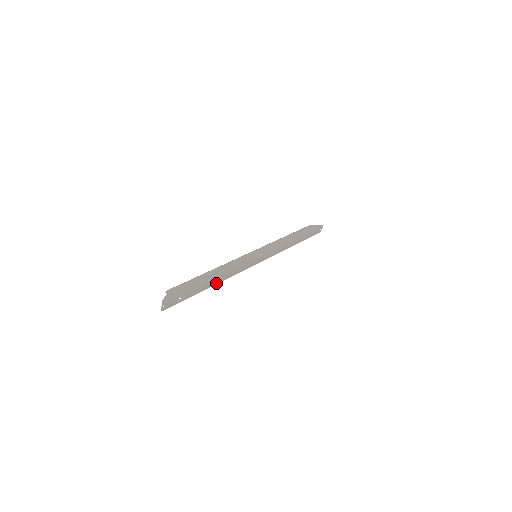
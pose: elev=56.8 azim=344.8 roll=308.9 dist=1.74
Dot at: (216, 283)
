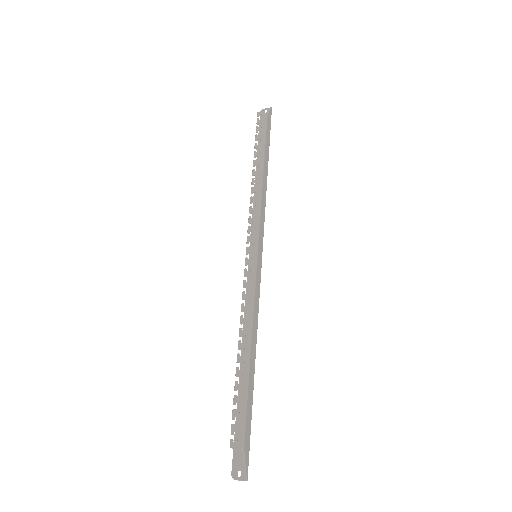
Dot at: (243, 355)
